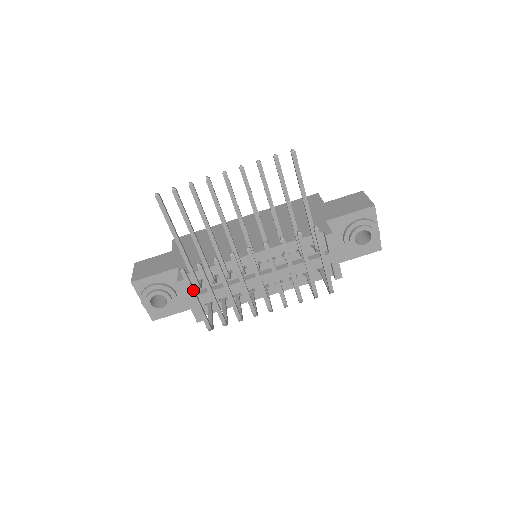
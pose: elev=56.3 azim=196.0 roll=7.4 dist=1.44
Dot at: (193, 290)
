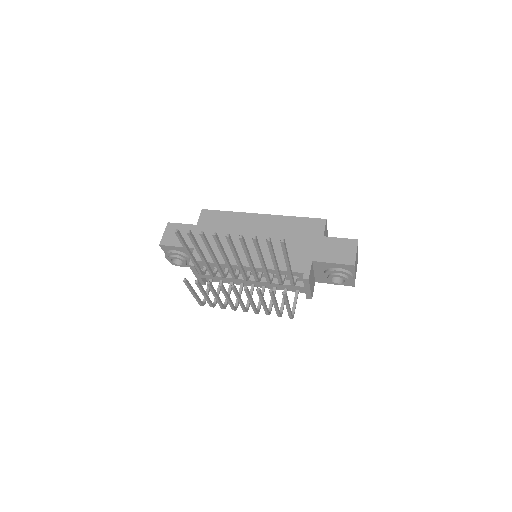
Dot at: (191, 290)
